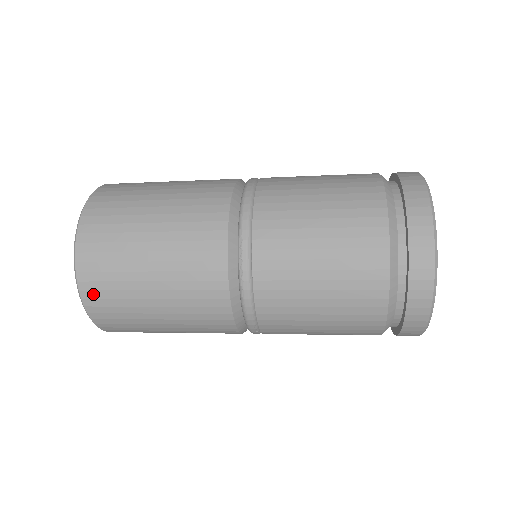
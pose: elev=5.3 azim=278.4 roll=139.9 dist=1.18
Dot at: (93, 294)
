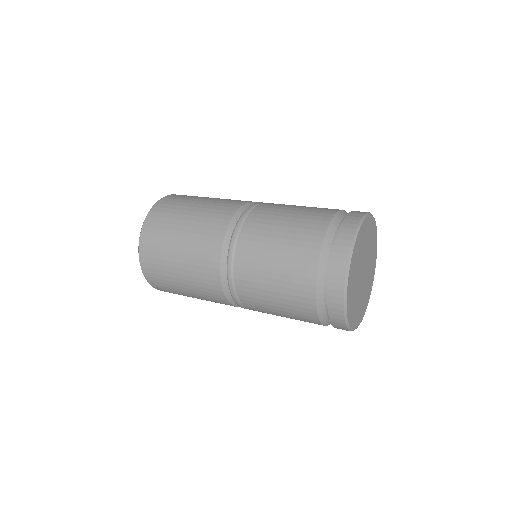
Dot at: occluded
